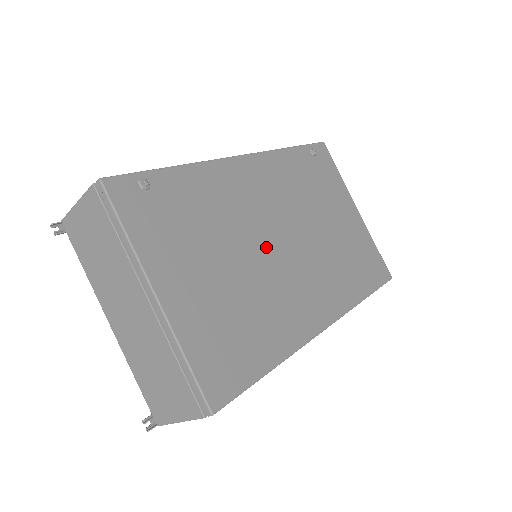
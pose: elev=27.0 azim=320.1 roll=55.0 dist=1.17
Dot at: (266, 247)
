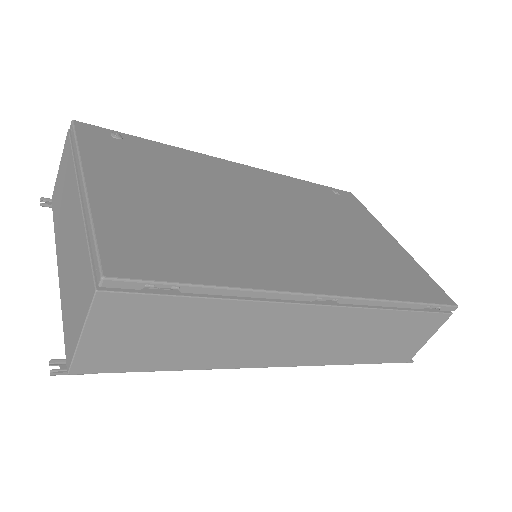
Dot at: (250, 212)
